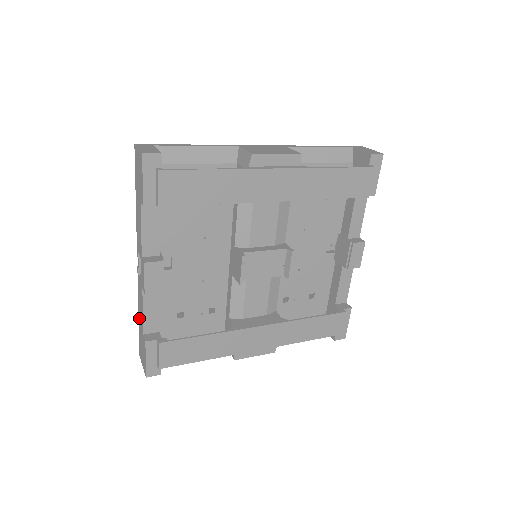
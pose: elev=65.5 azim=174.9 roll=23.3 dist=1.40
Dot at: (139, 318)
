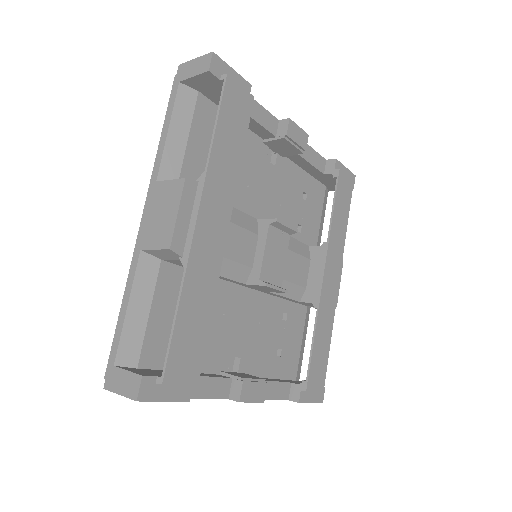
Dot at: occluded
